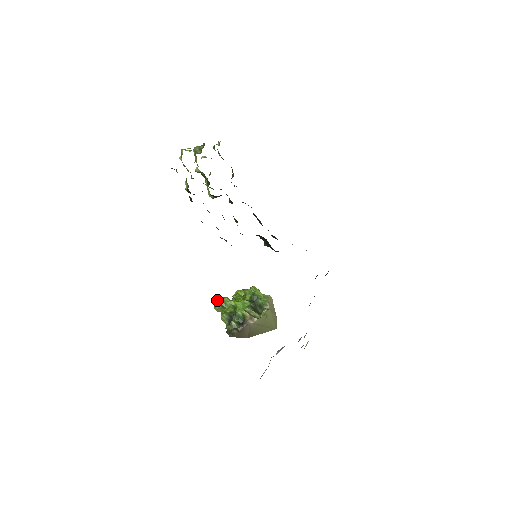
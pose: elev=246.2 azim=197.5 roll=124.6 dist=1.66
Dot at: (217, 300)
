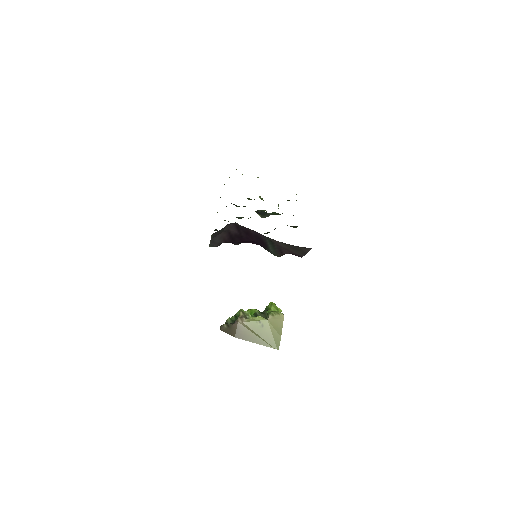
Dot at: occluded
